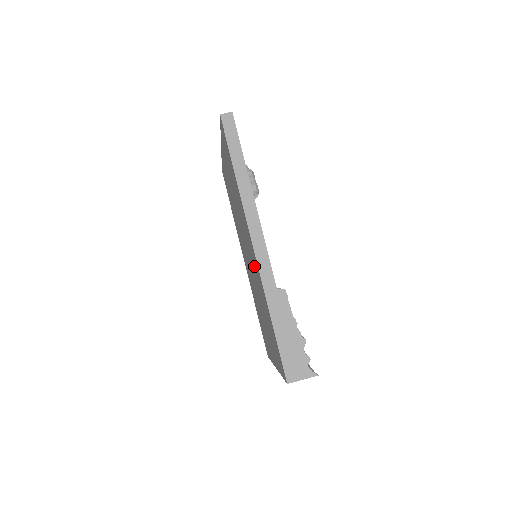
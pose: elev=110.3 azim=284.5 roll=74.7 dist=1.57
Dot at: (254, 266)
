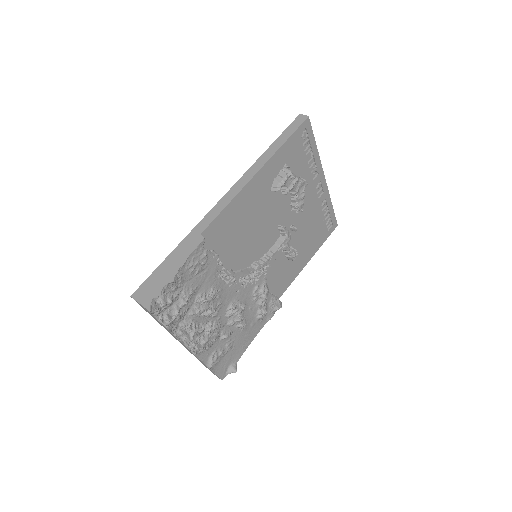
Dot at: occluded
